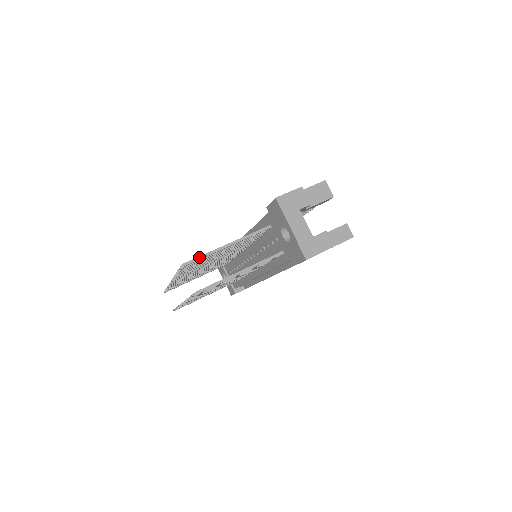
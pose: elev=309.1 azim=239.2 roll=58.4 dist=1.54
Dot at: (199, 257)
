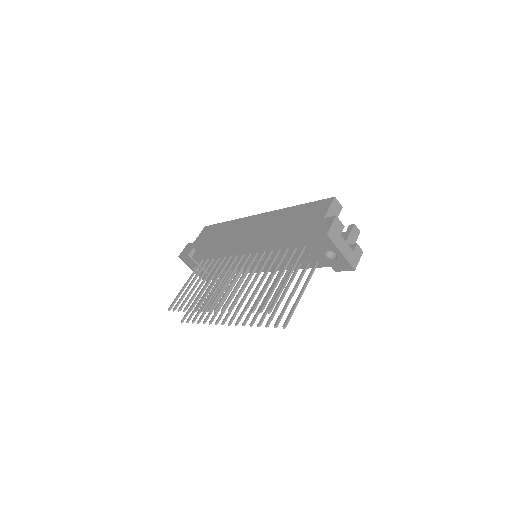
Dot at: (277, 299)
